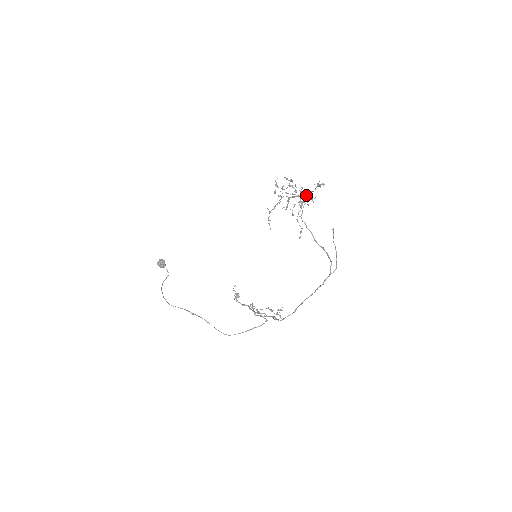
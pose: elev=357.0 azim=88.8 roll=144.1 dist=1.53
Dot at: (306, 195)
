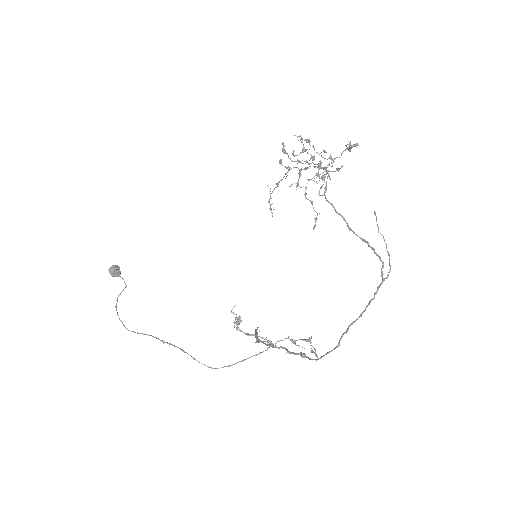
Dot at: (329, 163)
